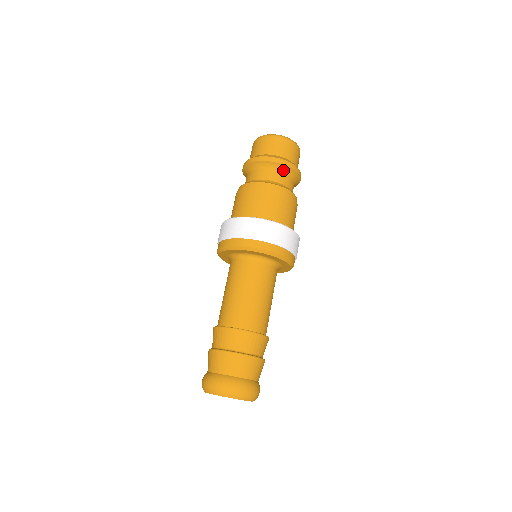
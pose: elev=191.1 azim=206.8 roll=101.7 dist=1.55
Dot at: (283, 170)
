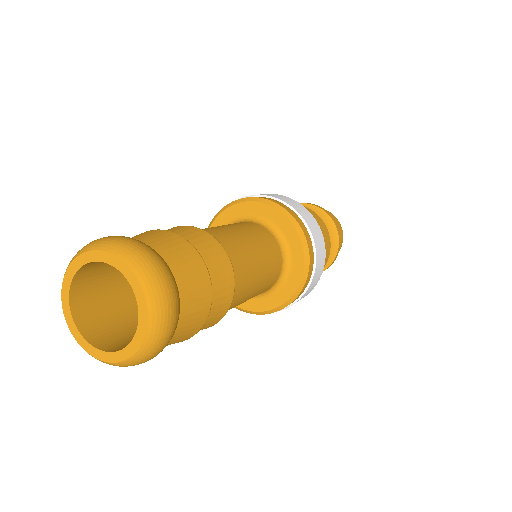
Dot at: (324, 219)
